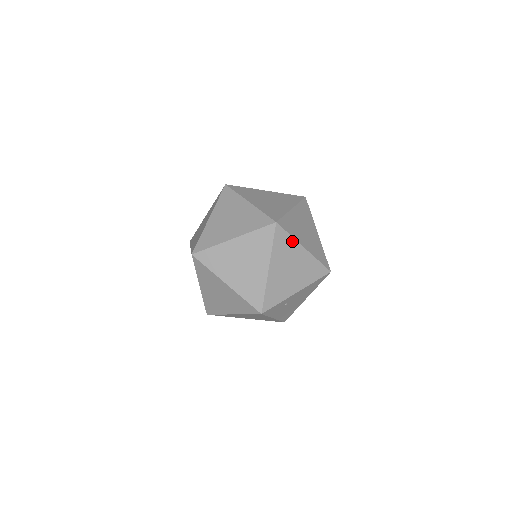
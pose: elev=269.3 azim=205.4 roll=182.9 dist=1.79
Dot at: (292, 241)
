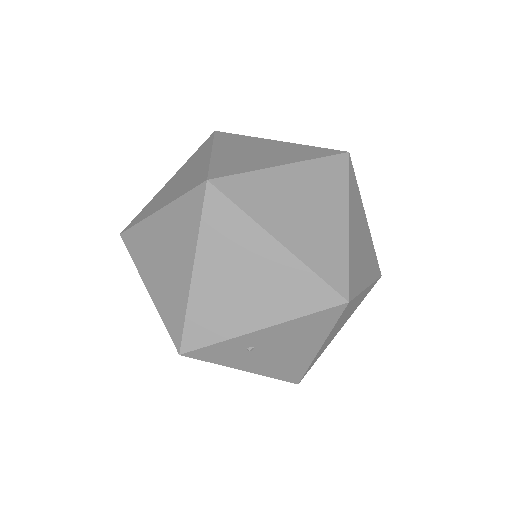
Dot at: (246, 223)
